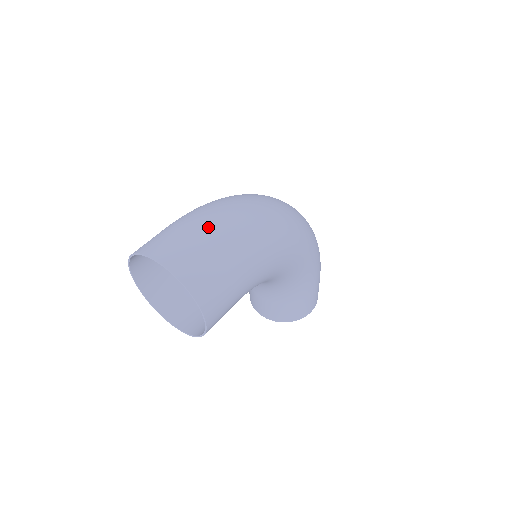
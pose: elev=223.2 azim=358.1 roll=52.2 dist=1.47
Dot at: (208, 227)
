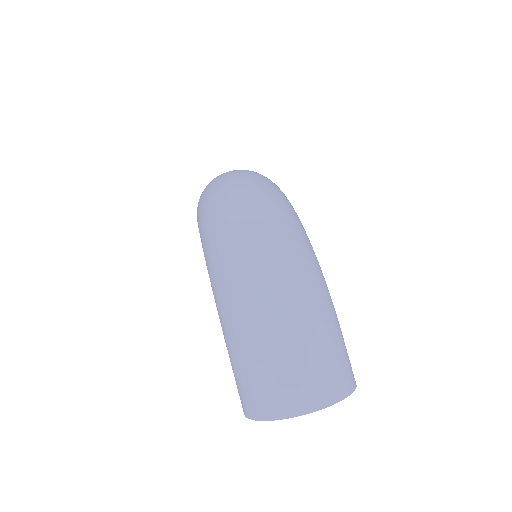
Dot at: (299, 336)
